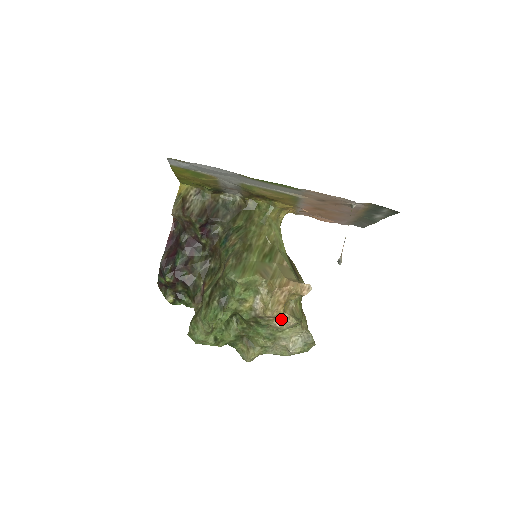
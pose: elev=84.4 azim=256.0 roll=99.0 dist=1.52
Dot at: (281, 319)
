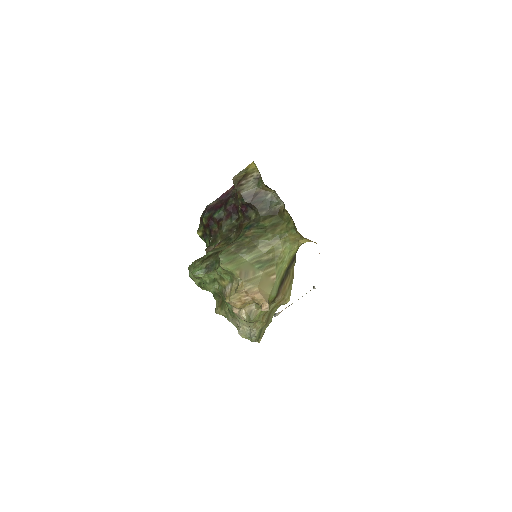
Dot at: (238, 310)
